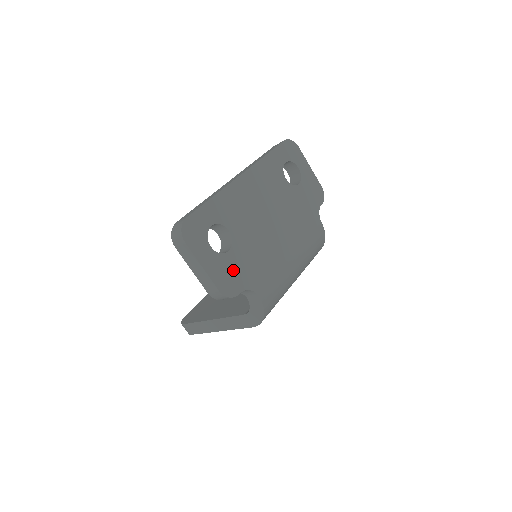
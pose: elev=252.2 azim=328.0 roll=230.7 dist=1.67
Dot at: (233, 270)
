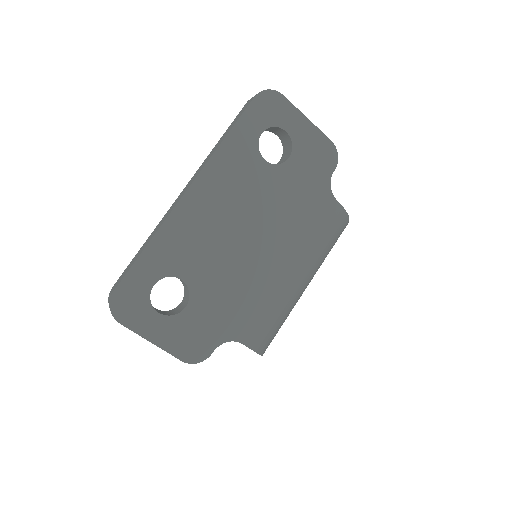
Dot at: (198, 328)
